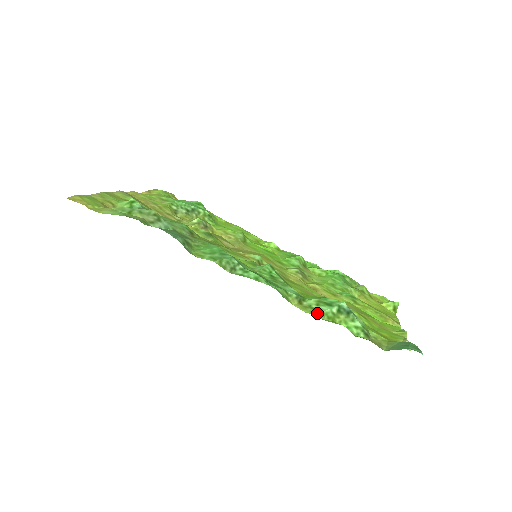
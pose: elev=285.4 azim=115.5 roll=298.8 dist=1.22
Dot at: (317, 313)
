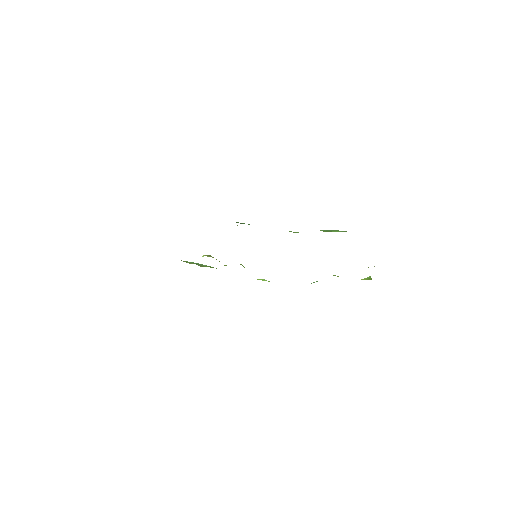
Dot at: occluded
